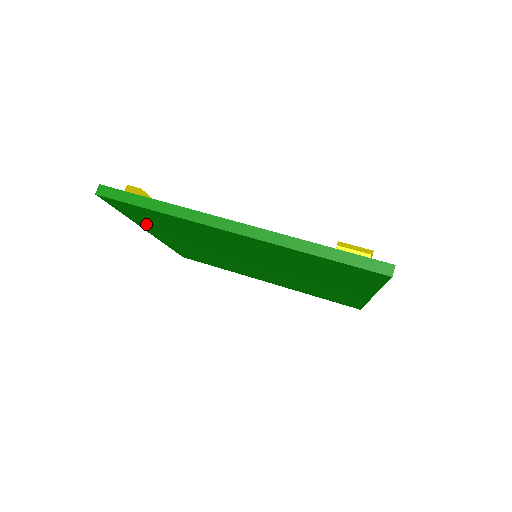
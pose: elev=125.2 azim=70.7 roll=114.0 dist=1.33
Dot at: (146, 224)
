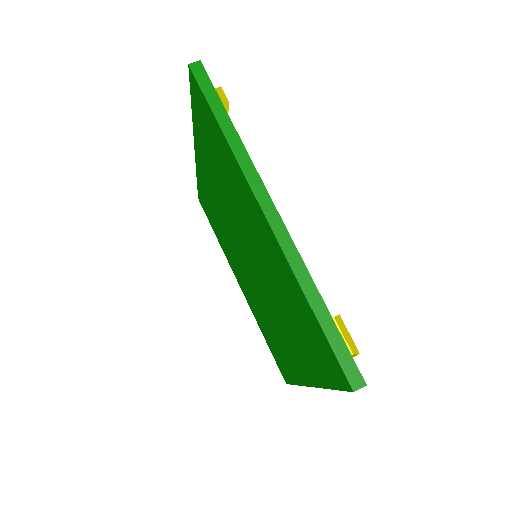
Dot at: (200, 137)
